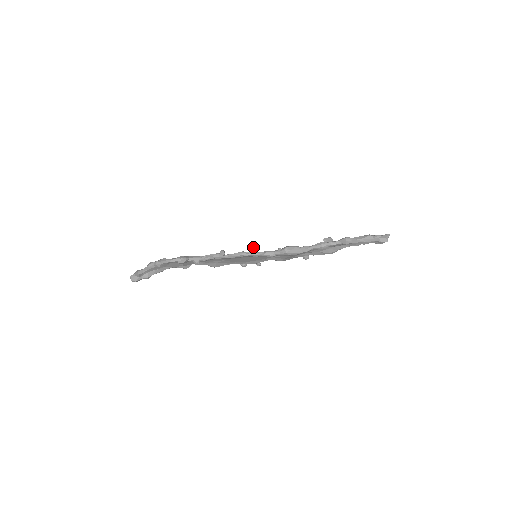
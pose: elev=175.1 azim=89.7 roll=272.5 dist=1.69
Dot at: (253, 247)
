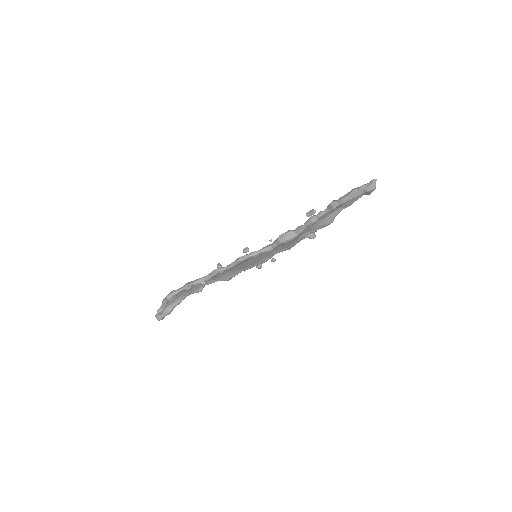
Dot at: (243, 250)
